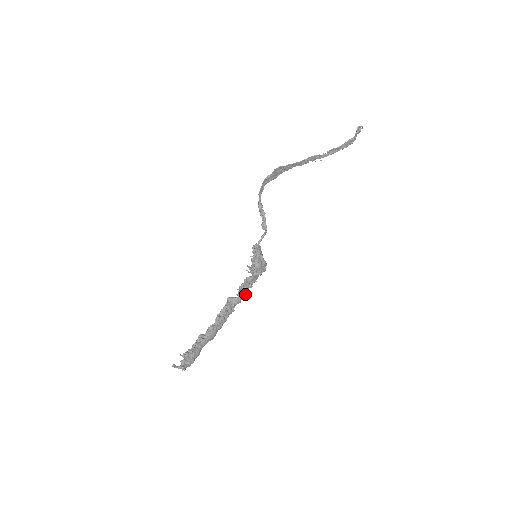
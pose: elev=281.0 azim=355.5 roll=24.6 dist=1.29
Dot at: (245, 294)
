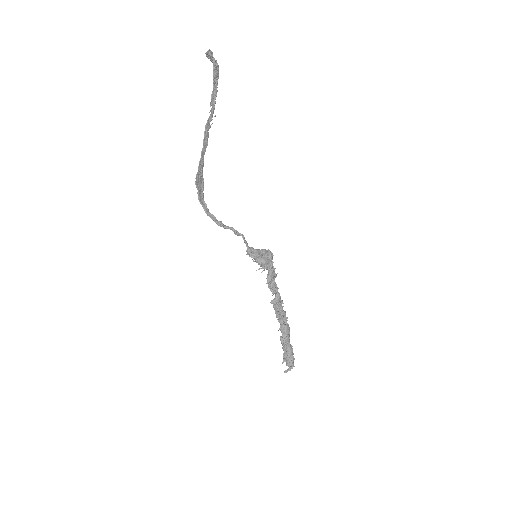
Dot at: (277, 289)
